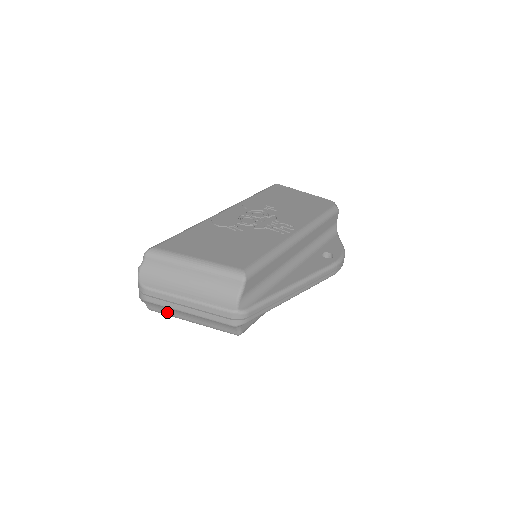
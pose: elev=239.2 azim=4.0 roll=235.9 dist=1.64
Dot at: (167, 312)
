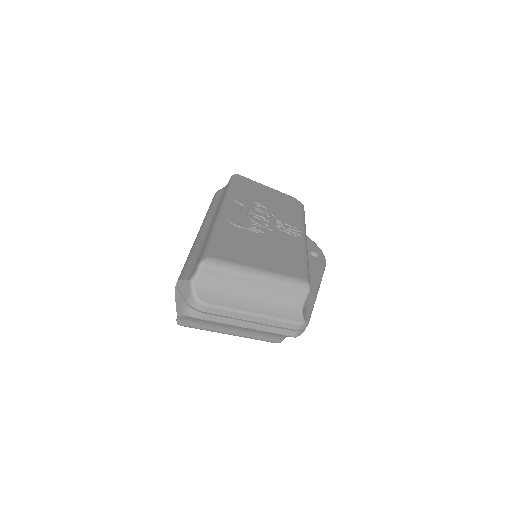
Dot at: (205, 327)
